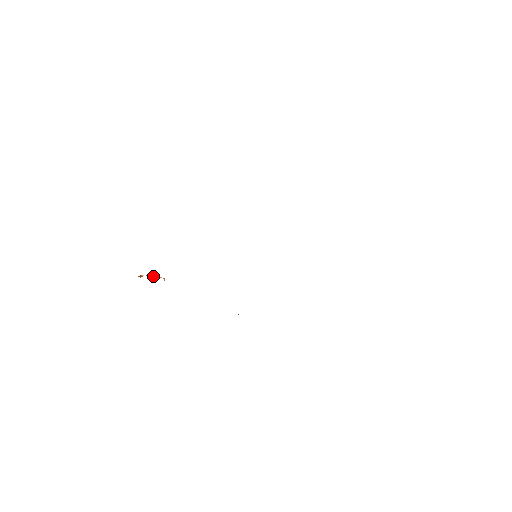
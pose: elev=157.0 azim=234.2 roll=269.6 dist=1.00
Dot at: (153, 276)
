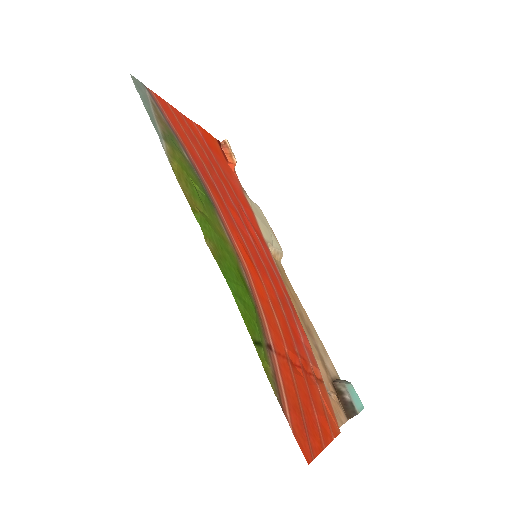
Dot at: (229, 152)
